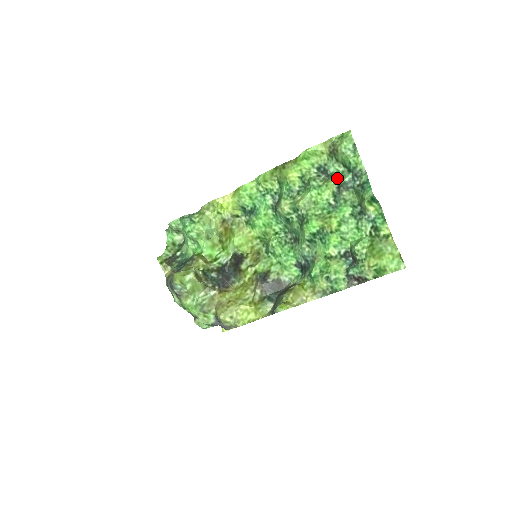
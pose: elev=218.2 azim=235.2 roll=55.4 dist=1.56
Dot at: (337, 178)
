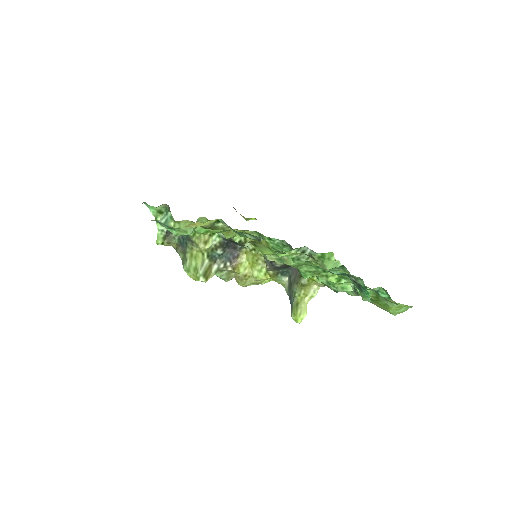
Dot at: occluded
